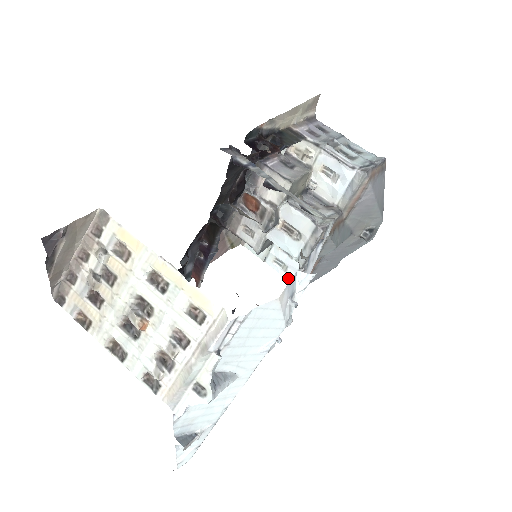
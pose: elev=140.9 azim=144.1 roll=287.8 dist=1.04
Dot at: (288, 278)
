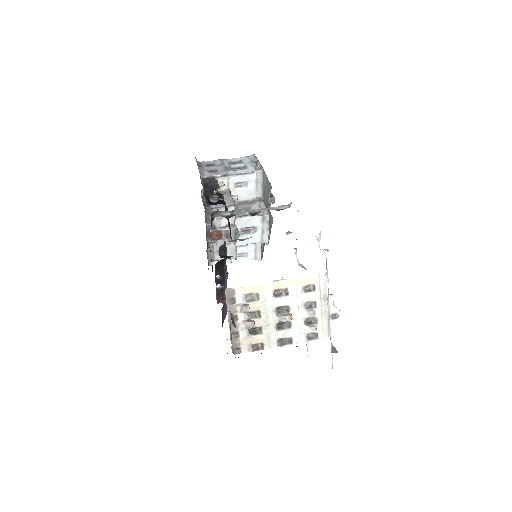
Dot at: (252, 259)
